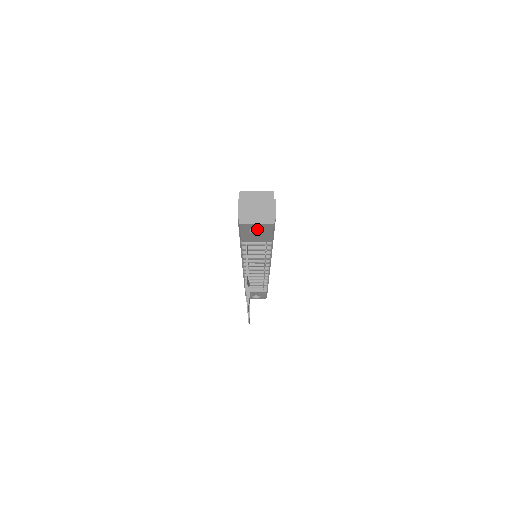
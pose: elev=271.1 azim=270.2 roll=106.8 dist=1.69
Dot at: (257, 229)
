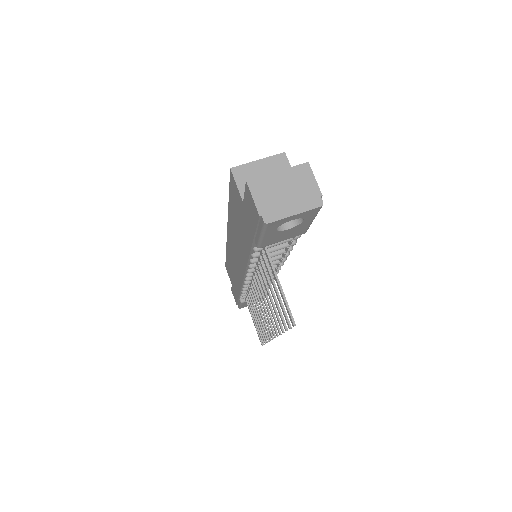
Dot at: occluded
